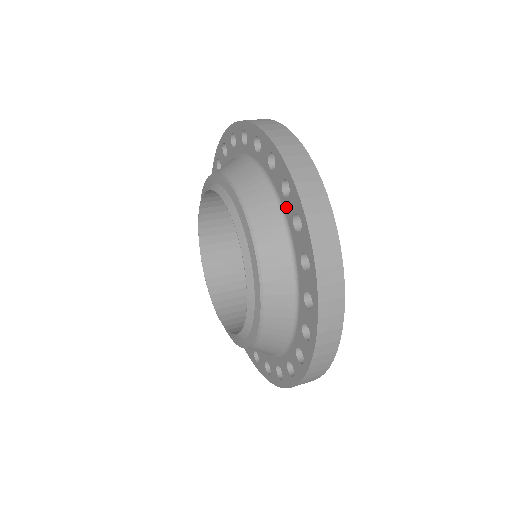
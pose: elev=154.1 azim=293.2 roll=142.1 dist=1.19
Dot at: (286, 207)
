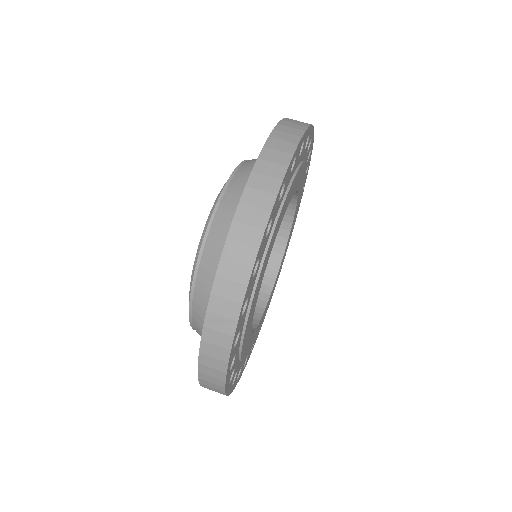
Dot at: occluded
